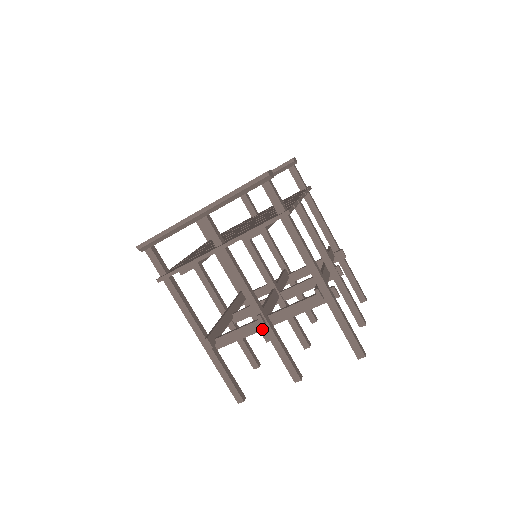
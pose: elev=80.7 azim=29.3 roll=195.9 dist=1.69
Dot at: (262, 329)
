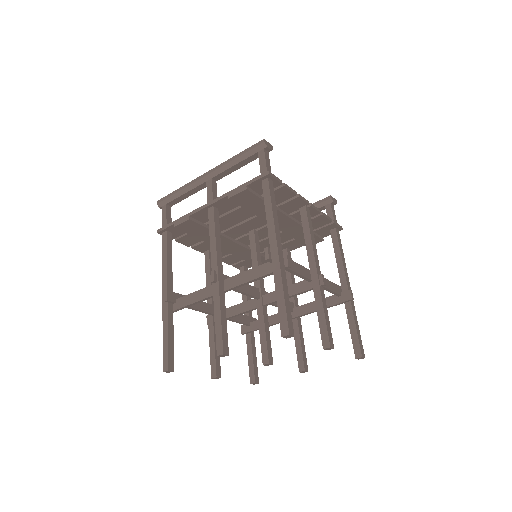
Dot at: occluded
